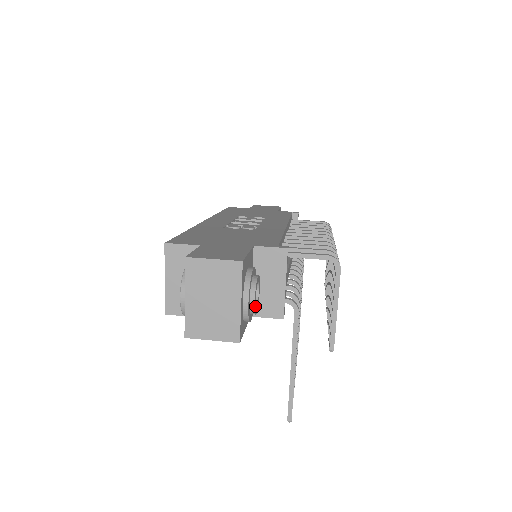
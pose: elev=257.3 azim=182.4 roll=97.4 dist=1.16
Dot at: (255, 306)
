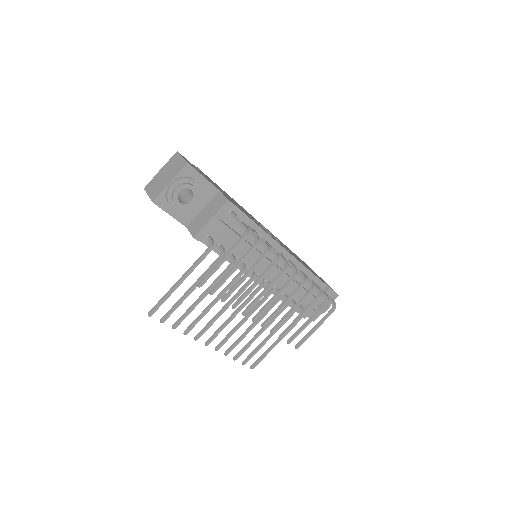
Dot at: (177, 195)
